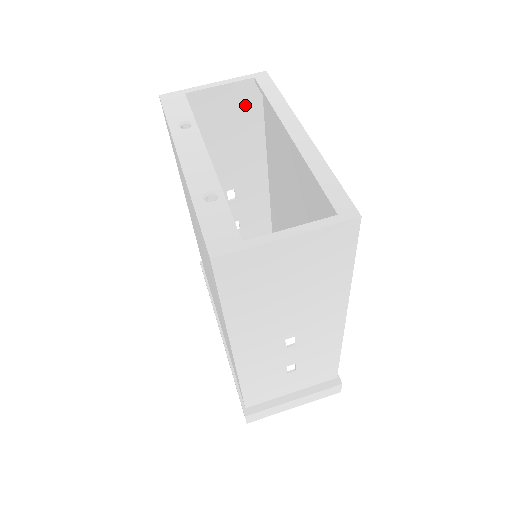
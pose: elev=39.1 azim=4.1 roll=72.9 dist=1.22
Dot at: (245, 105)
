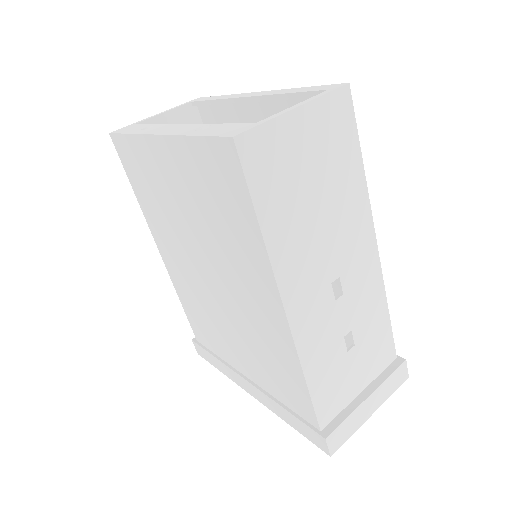
Dot at: occluded
